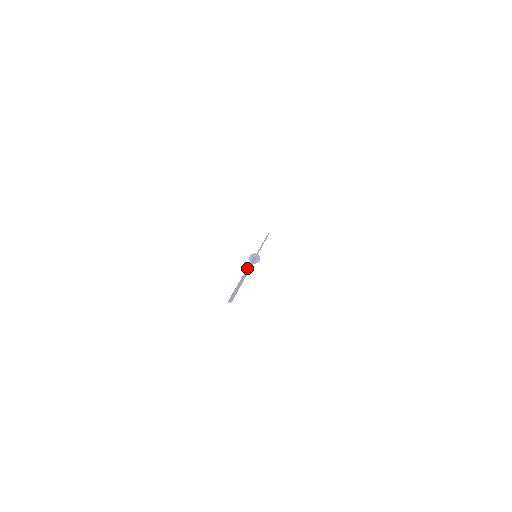
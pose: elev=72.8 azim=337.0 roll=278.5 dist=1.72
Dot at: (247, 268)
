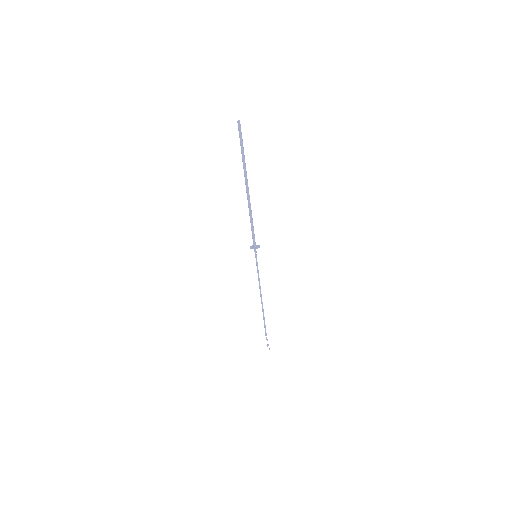
Dot at: occluded
